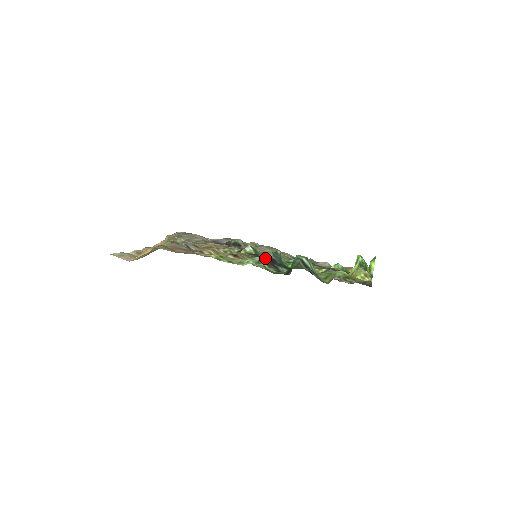
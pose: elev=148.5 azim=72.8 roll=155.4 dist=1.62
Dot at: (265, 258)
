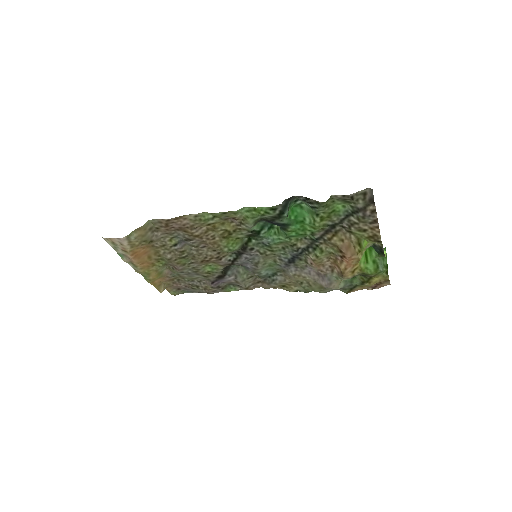
Dot at: (262, 220)
